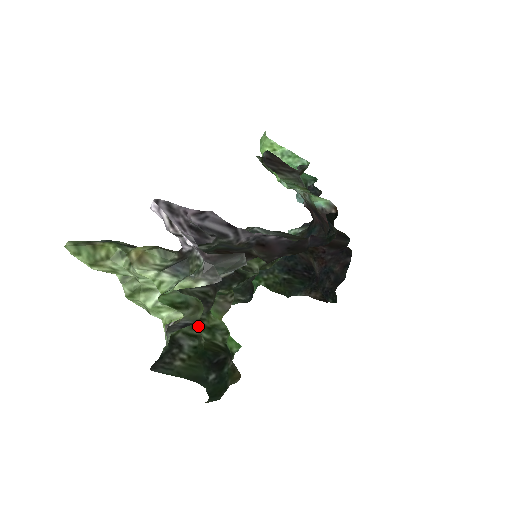
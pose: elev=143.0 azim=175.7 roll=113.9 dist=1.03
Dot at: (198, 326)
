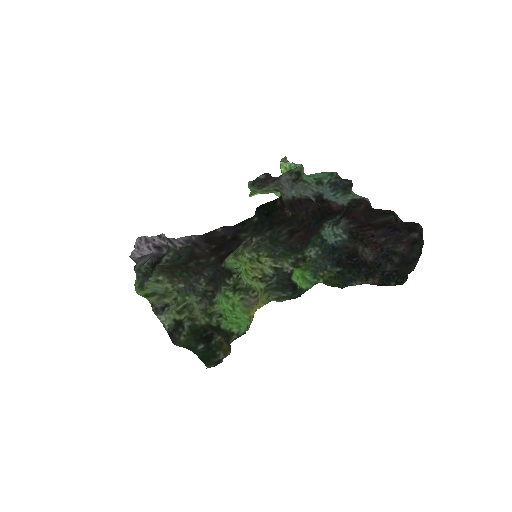
Dot at: (192, 312)
